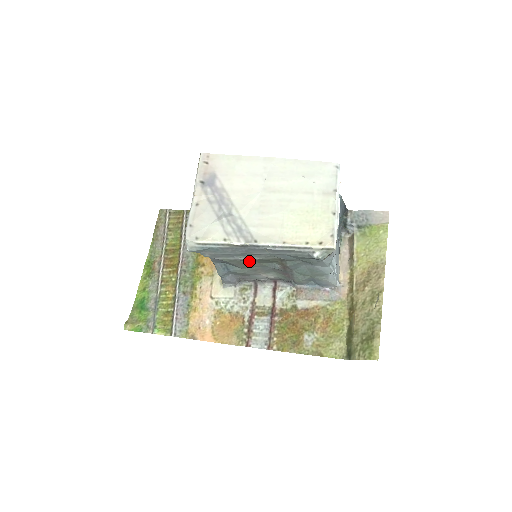
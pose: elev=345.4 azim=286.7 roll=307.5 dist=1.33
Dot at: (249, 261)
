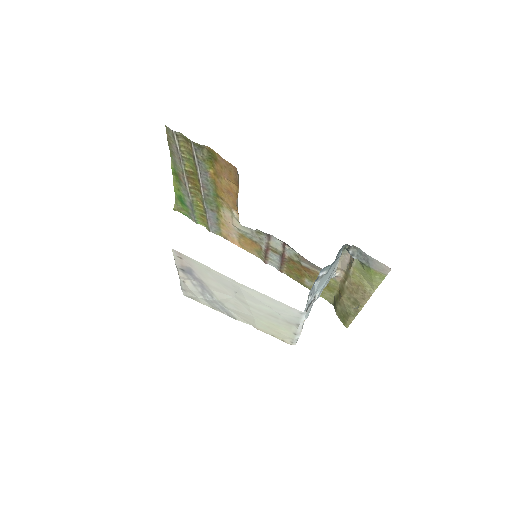
Dot at: occluded
